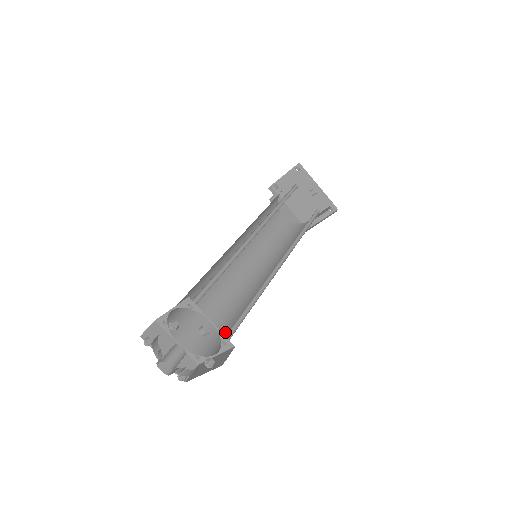
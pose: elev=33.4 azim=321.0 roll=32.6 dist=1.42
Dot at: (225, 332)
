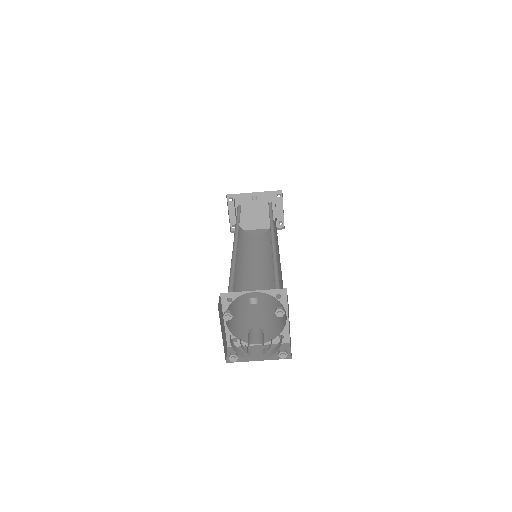
Dot at: occluded
